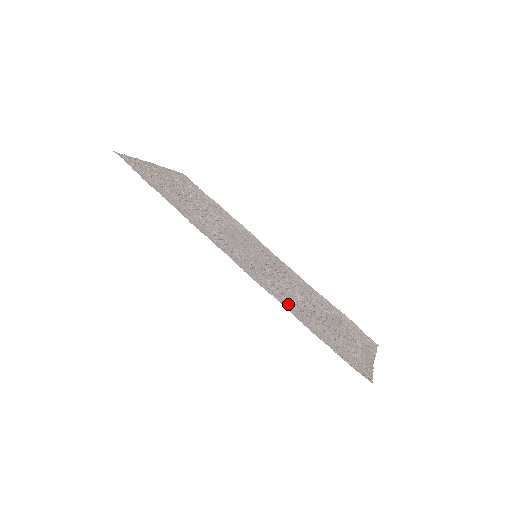
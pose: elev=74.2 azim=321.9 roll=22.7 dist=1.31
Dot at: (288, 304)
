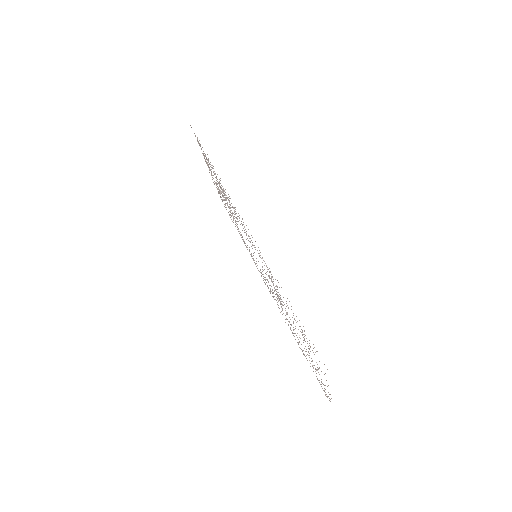
Dot at: occluded
